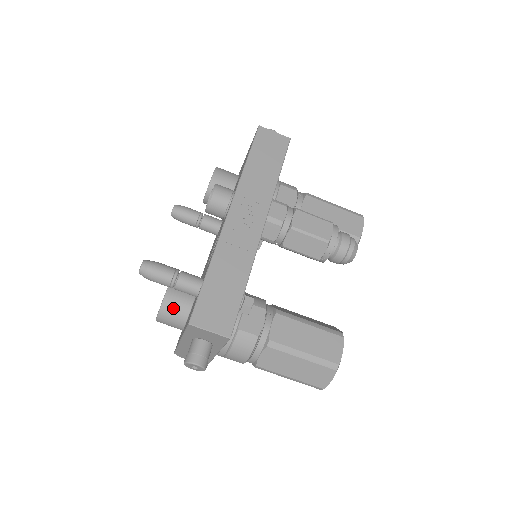
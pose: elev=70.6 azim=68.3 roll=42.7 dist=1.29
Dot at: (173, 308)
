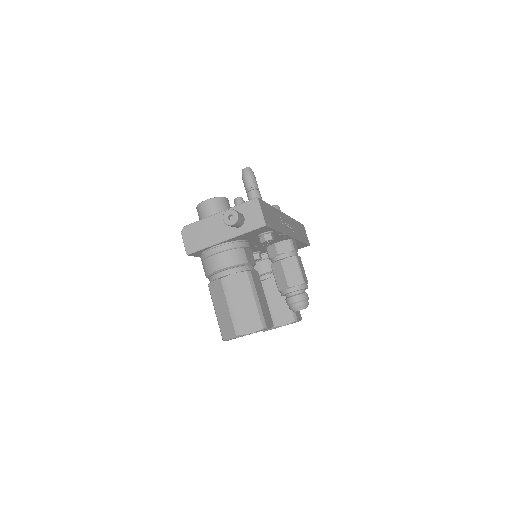
Dot at: (223, 205)
